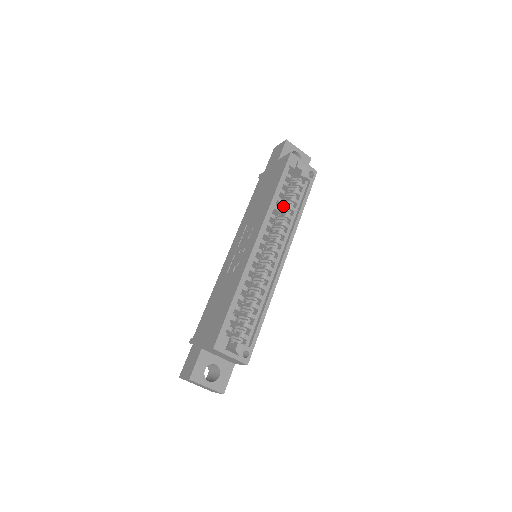
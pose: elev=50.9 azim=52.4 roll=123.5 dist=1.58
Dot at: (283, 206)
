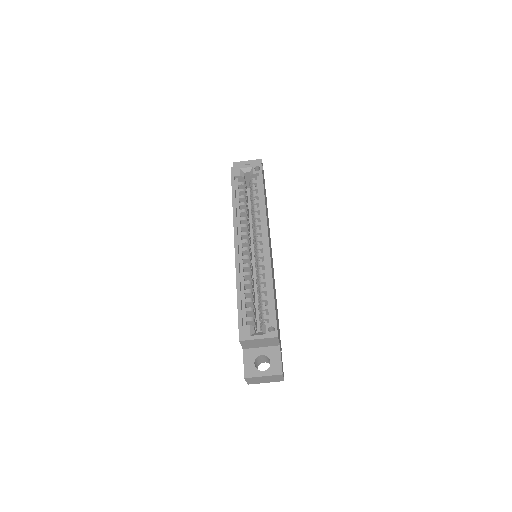
Dot at: occluded
